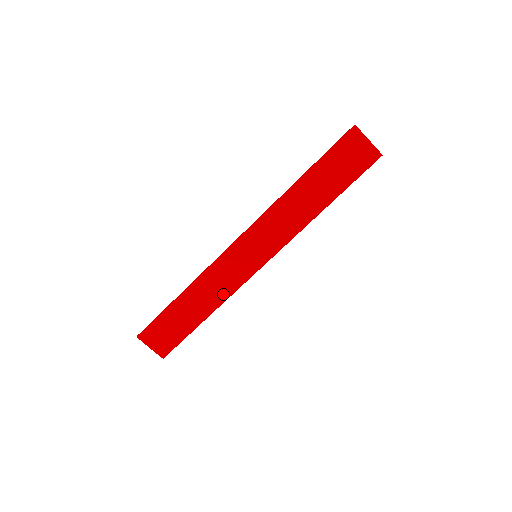
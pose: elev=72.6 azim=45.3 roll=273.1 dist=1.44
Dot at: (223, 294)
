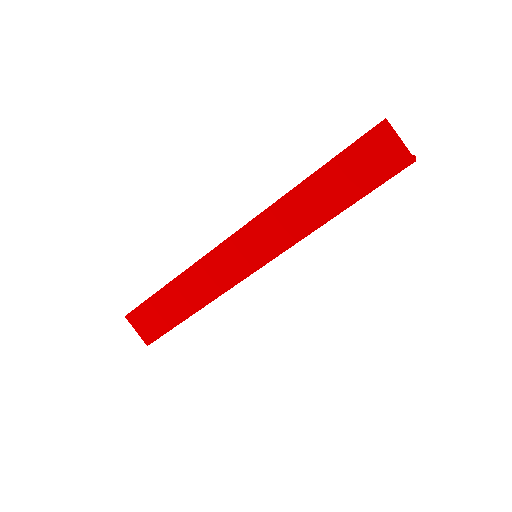
Dot at: (214, 291)
